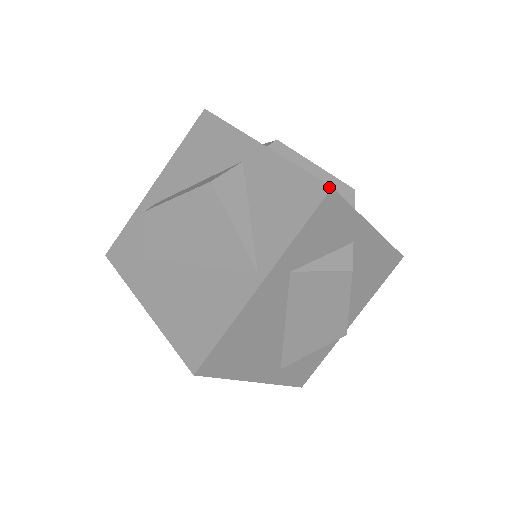
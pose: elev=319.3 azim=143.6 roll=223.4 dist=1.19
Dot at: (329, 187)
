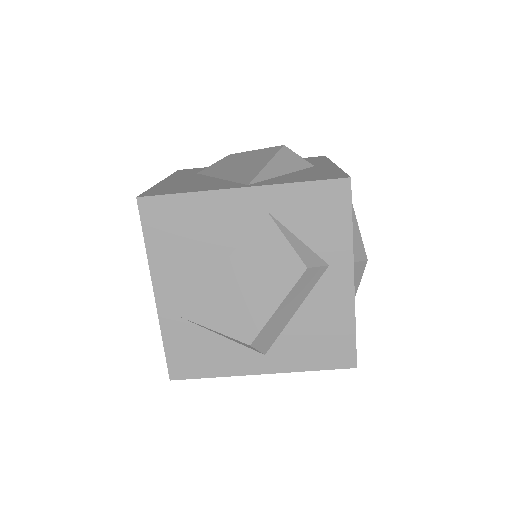
Dot at: (349, 177)
